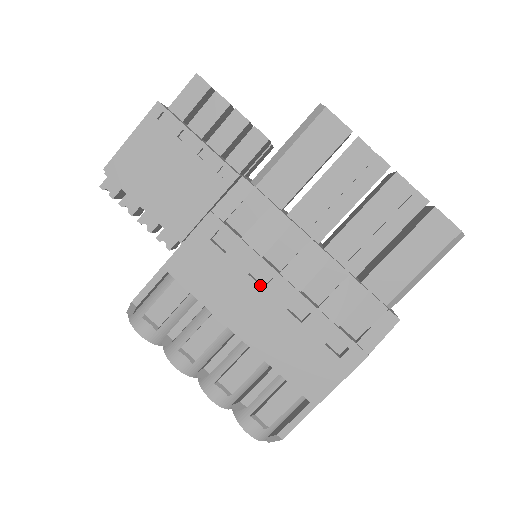
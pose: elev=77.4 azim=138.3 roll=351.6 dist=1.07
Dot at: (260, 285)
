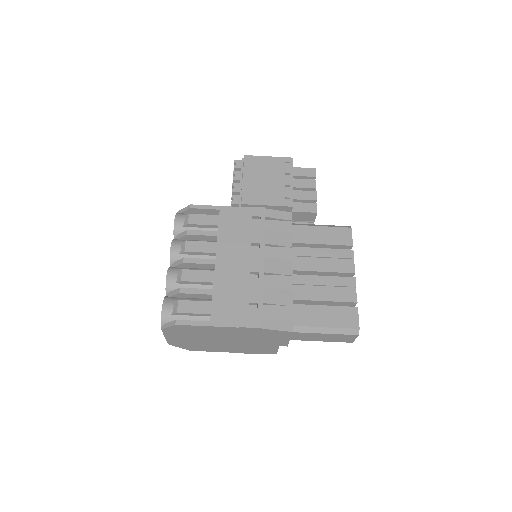
Dot at: (251, 252)
